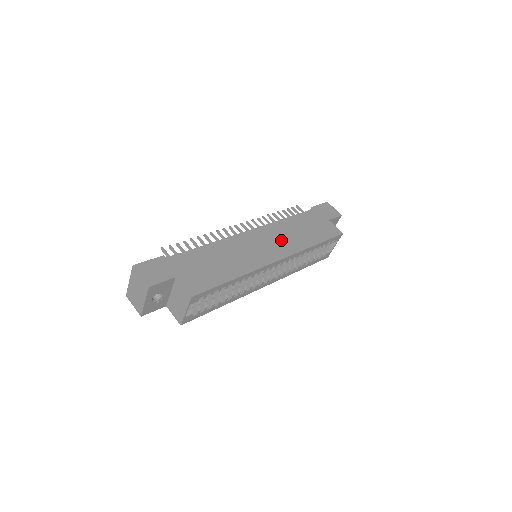
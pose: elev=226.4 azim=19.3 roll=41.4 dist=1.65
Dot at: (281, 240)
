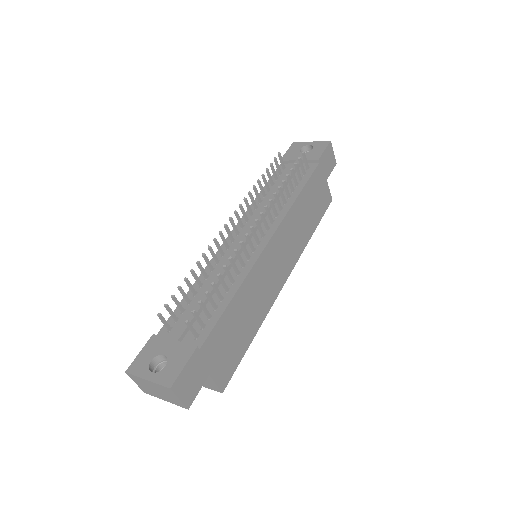
Dot at: (291, 244)
